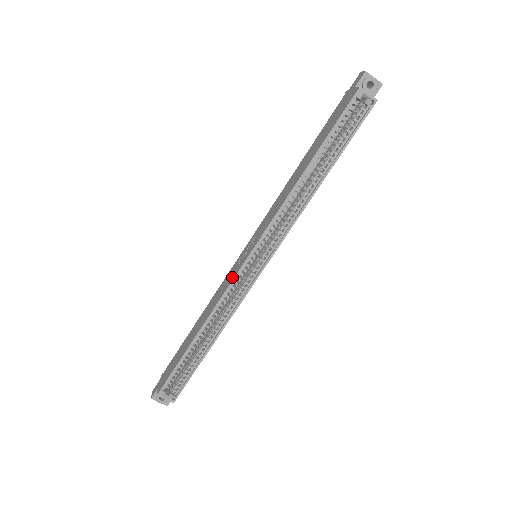
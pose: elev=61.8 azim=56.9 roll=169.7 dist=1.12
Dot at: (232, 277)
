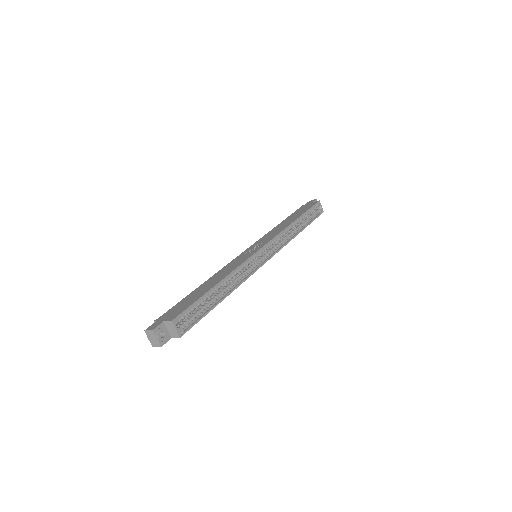
Dot at: (248, 256)
